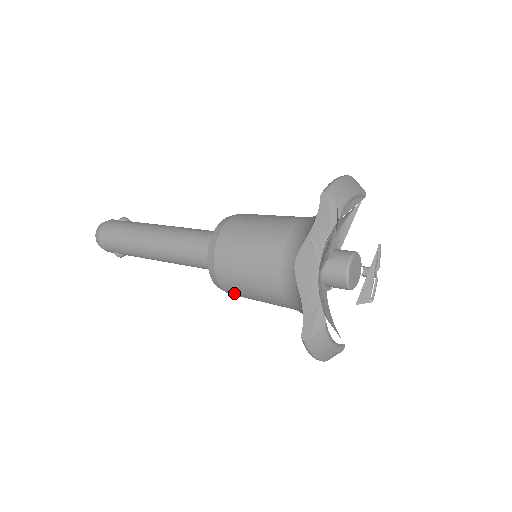
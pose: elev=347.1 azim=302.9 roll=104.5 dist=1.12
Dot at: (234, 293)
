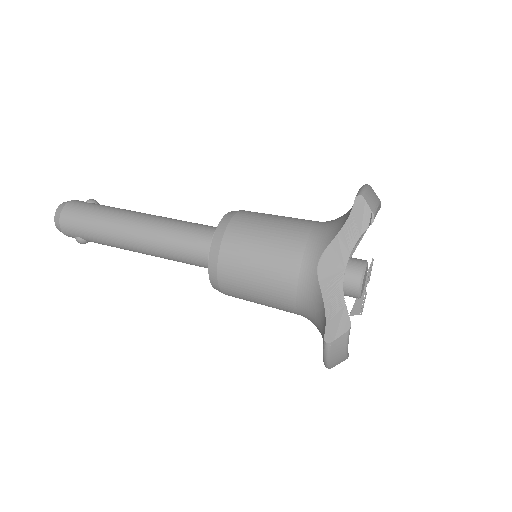
Dot at: (232, 292)
